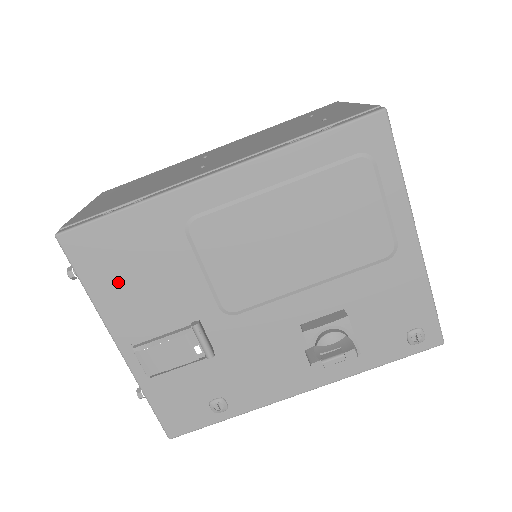
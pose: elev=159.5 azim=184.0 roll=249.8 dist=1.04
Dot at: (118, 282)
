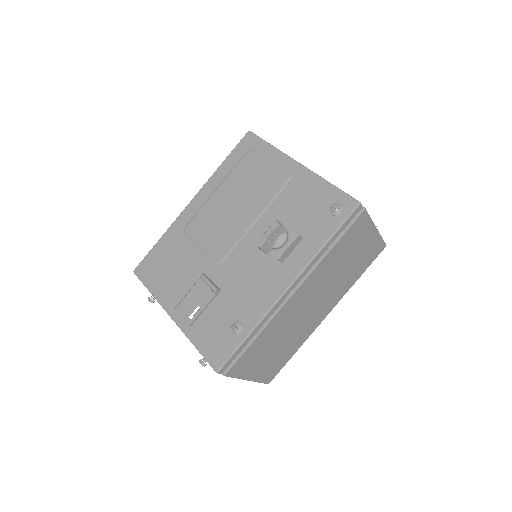
Dot at: (163, 278)
